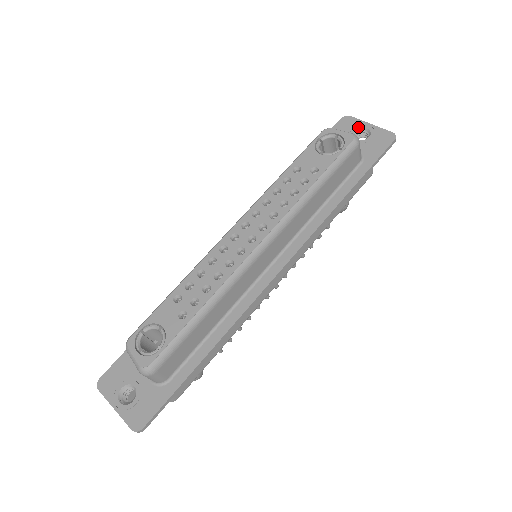
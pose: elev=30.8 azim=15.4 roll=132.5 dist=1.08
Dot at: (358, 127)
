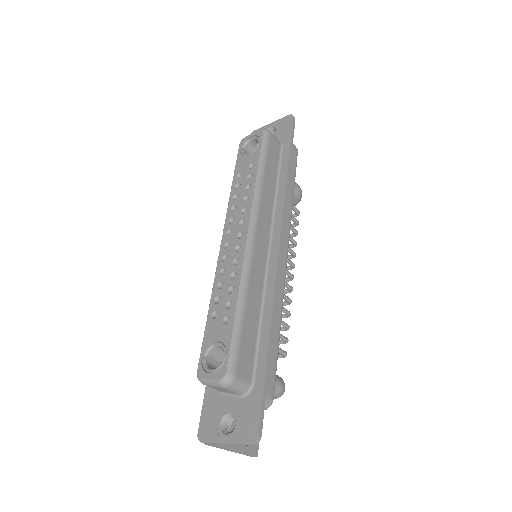
Dot at: occluded
